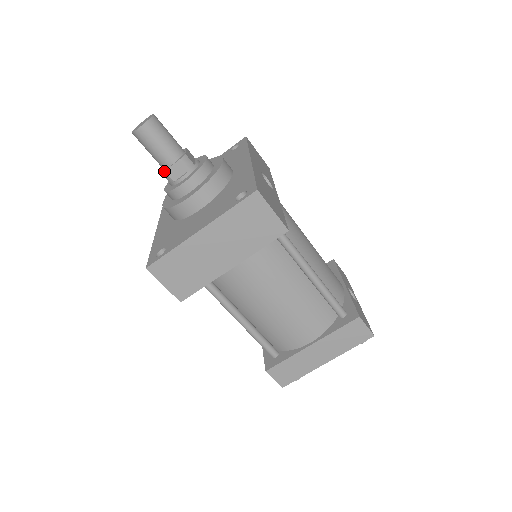
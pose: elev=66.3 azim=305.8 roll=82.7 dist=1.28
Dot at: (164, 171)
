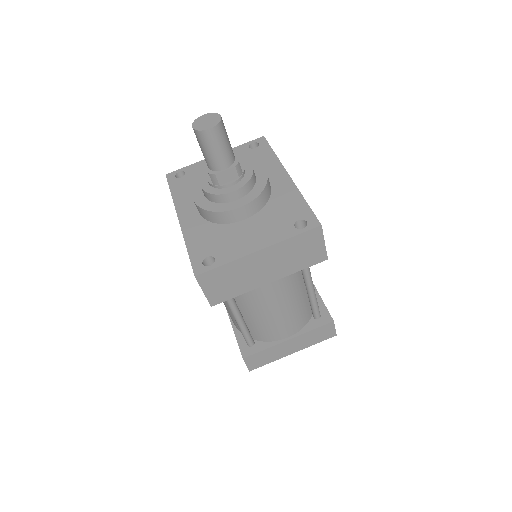
Dot at: (215, 174)
